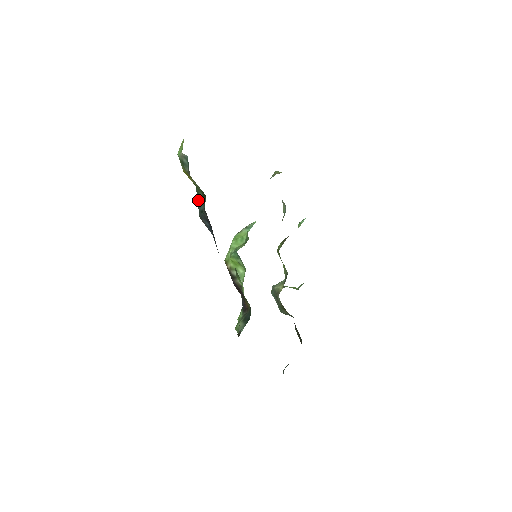
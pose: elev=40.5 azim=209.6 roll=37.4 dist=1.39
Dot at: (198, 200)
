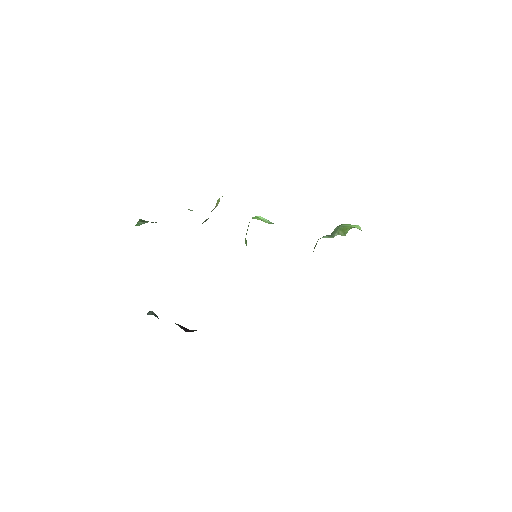
Dot at: occluded
